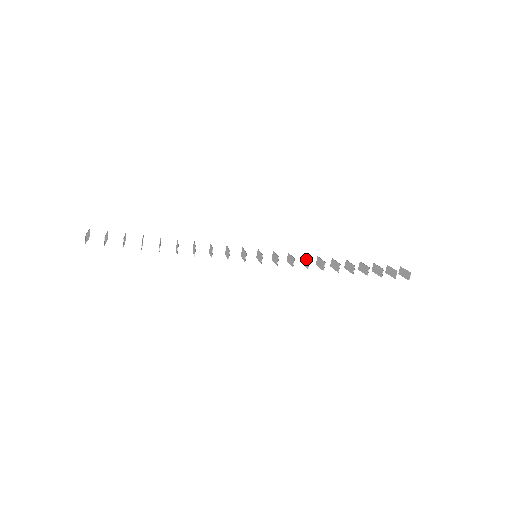
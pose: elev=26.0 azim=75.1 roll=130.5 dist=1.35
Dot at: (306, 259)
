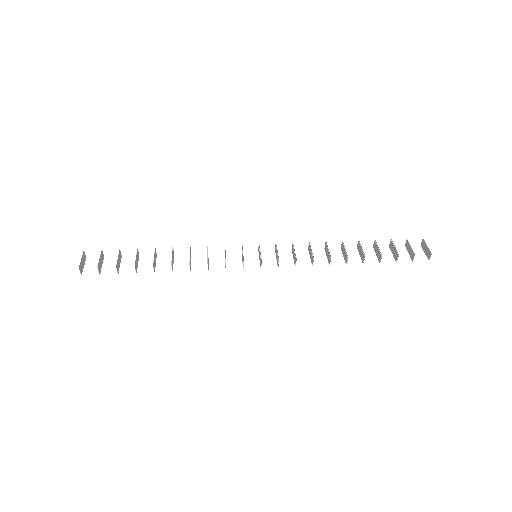
Dot at: (311, 252)
